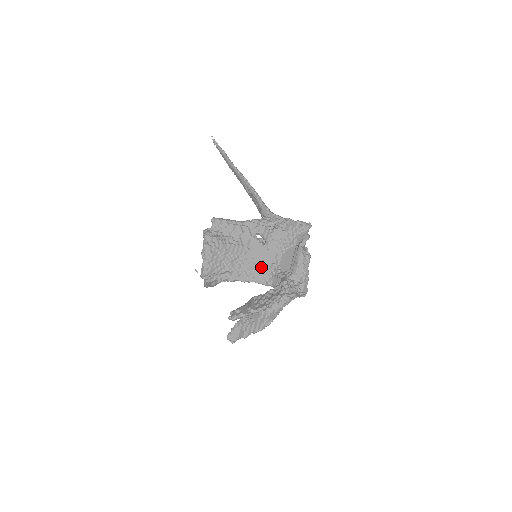
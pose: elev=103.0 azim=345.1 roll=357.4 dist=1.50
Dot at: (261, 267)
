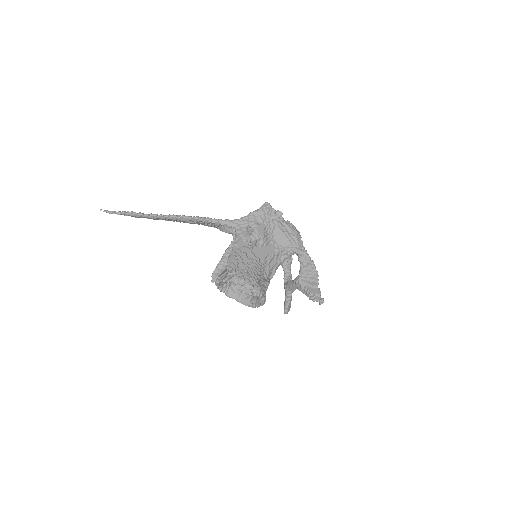
Dot at: (272, 259)
